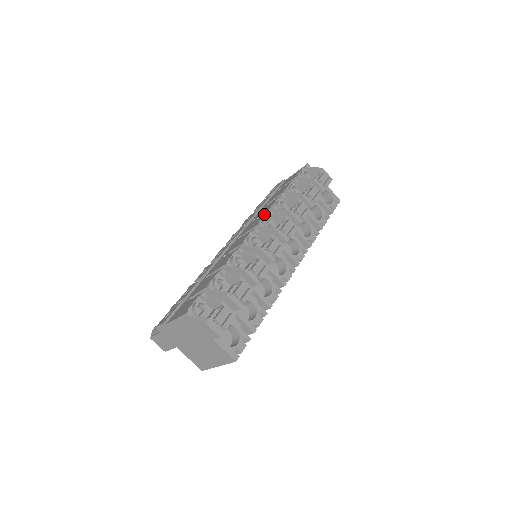
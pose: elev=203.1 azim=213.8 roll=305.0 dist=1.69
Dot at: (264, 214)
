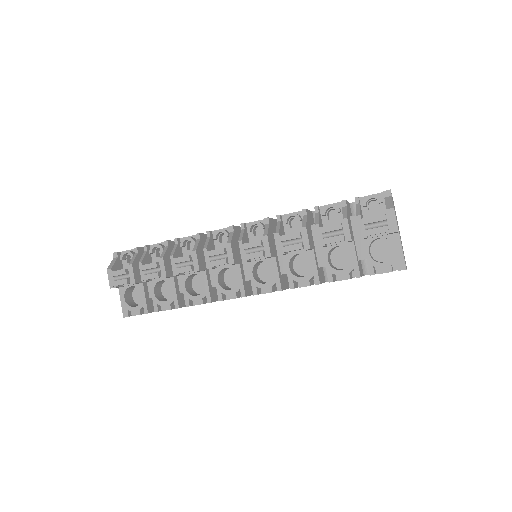
Dot at: occluded
